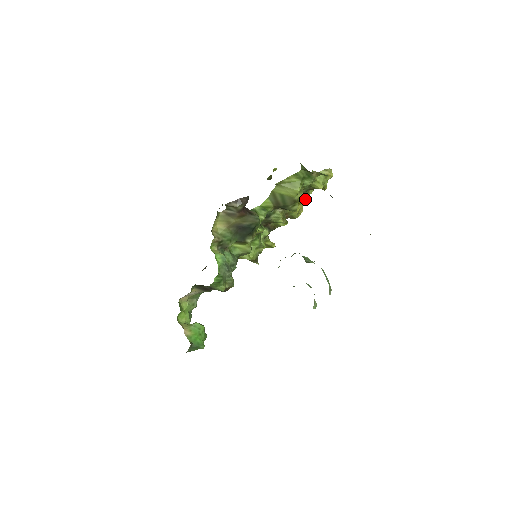
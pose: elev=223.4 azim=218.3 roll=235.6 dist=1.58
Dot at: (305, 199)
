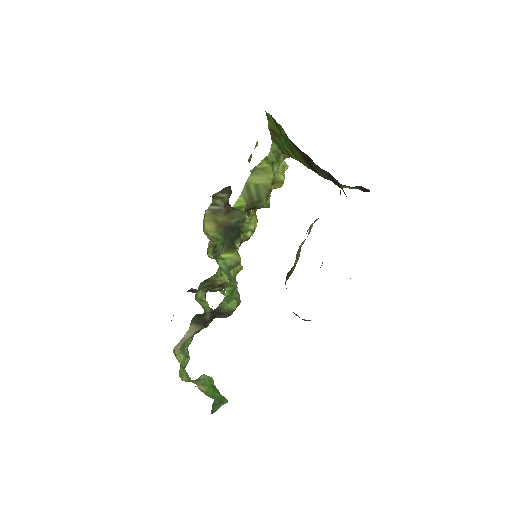
Dot at: occluded
